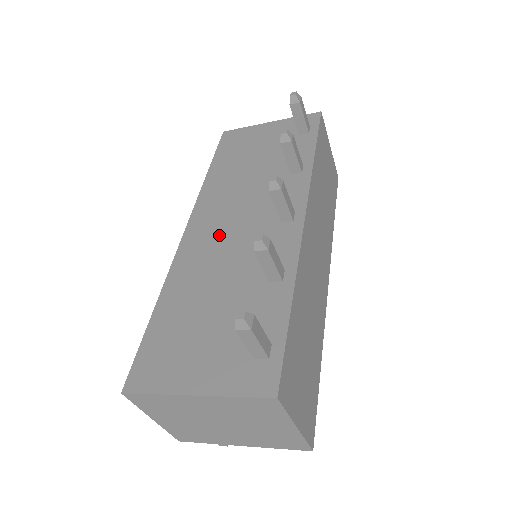
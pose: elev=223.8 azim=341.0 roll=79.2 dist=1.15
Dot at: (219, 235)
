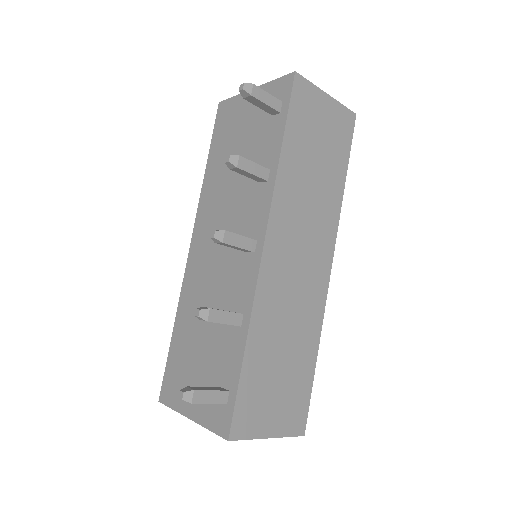
Dot at: (208, 258)
